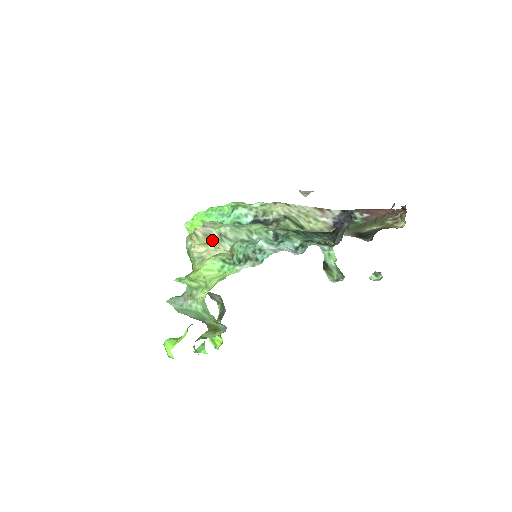
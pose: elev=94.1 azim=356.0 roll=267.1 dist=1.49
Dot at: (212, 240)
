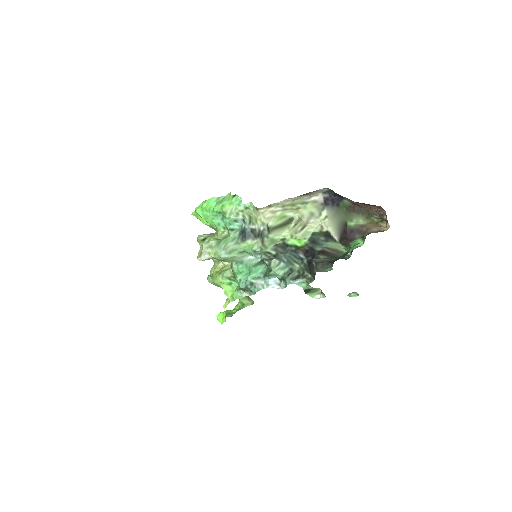
Dot at: occluded
